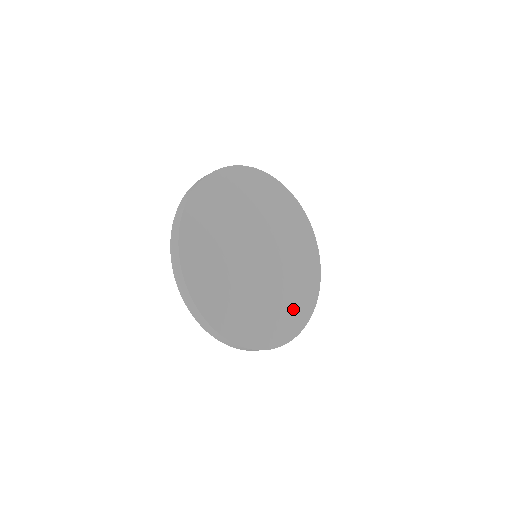
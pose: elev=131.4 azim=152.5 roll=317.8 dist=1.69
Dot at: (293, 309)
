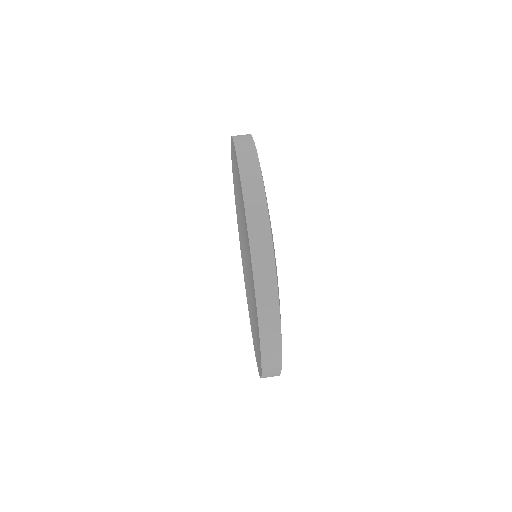
Dot at: occluded
